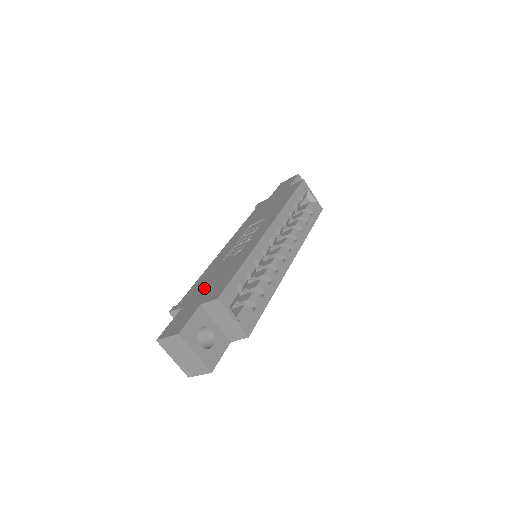
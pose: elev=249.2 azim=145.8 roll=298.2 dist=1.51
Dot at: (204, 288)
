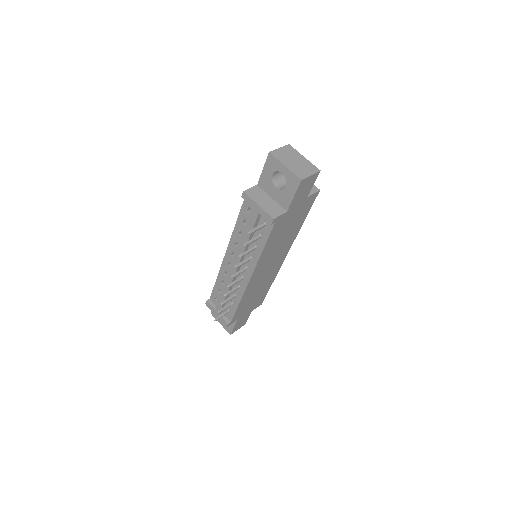
Dot at: occluded
